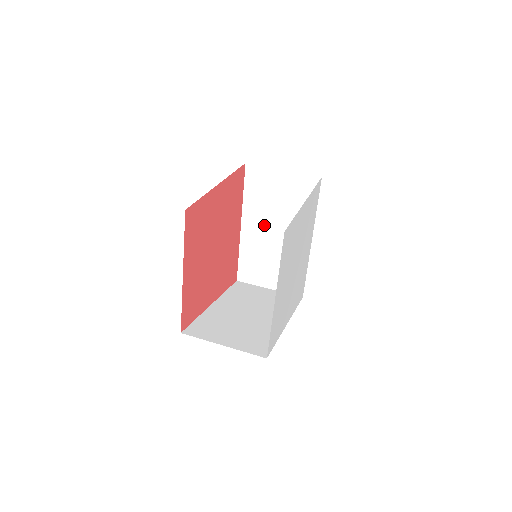
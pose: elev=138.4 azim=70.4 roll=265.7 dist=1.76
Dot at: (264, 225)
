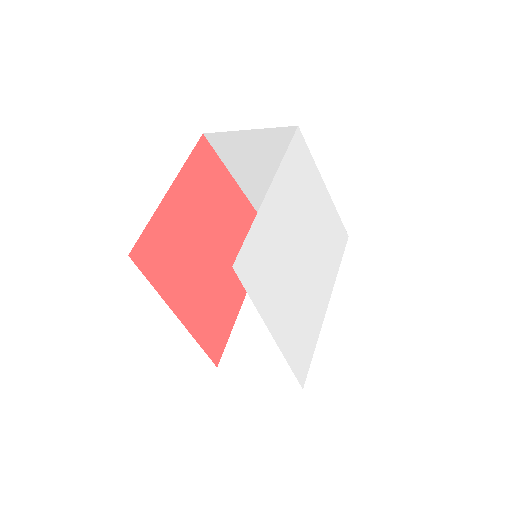
Dot at: occluded
